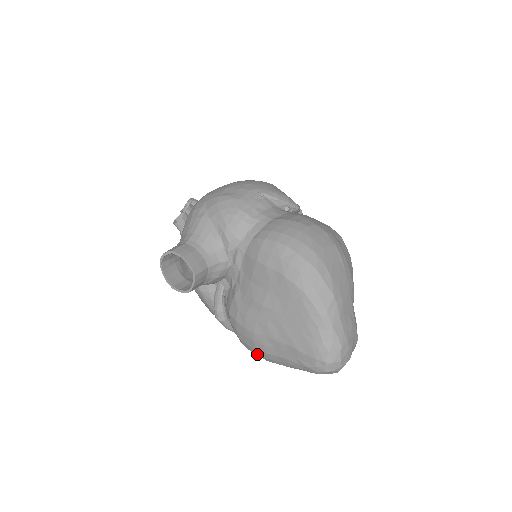
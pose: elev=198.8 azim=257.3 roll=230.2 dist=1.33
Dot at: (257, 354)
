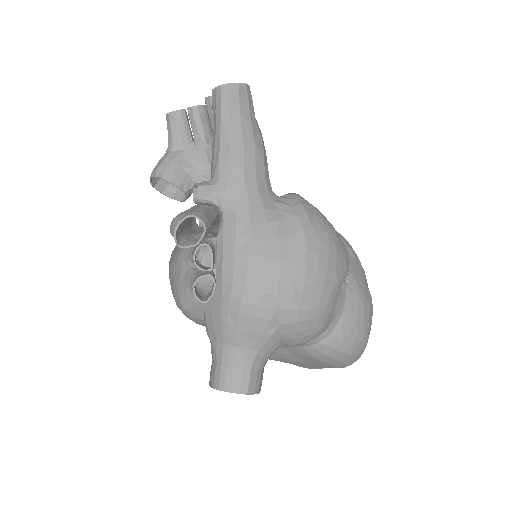
Dot at: occluded
